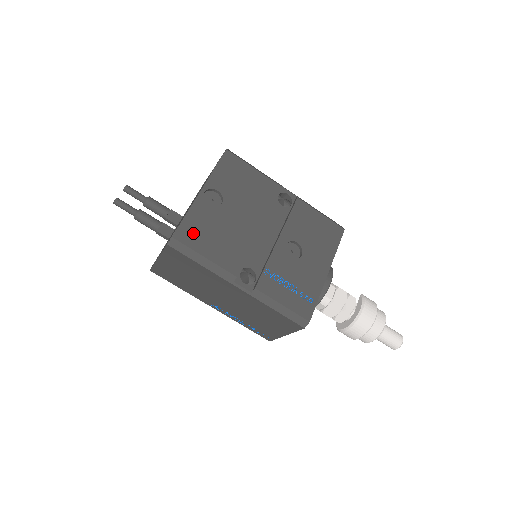
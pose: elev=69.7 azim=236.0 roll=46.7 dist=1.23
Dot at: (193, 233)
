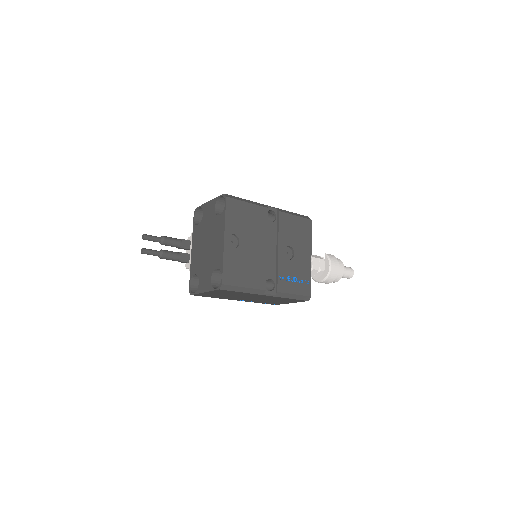
Dot at: (232, 274)
